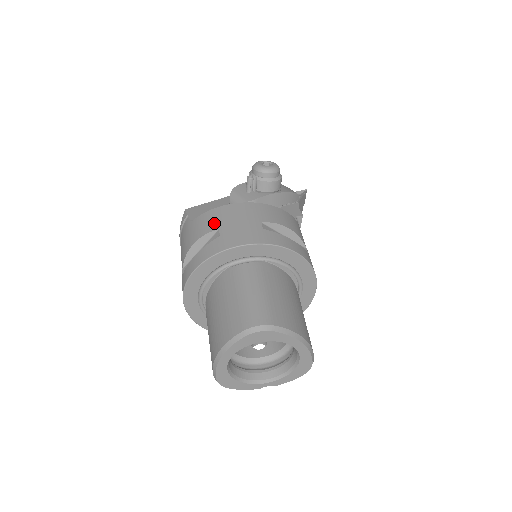
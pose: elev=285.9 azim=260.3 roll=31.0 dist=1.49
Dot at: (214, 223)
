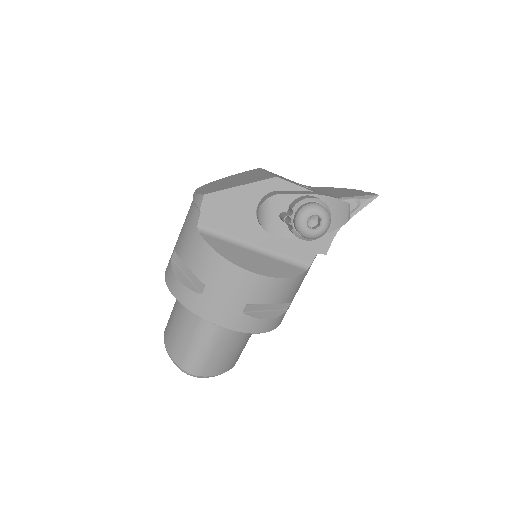
Dot at: (206, 273)
